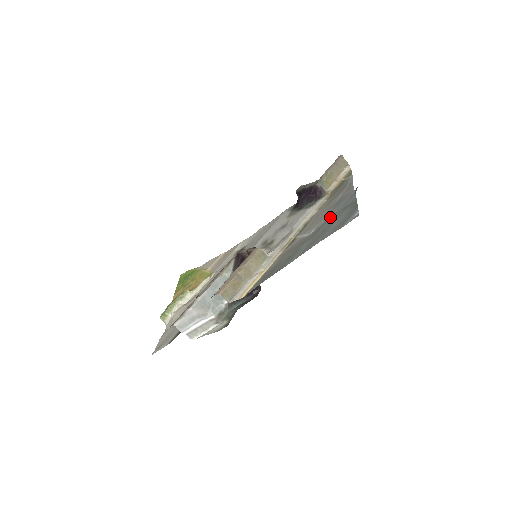
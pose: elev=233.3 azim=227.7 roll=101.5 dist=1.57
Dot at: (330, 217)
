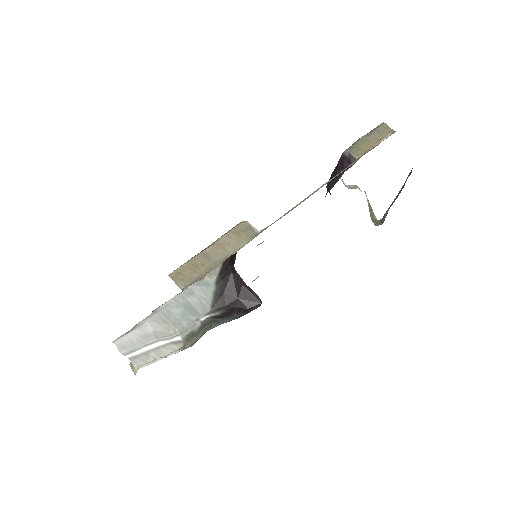
Dot at: occluded
